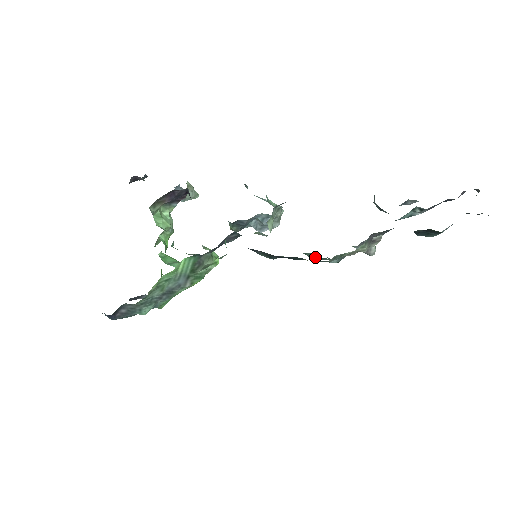
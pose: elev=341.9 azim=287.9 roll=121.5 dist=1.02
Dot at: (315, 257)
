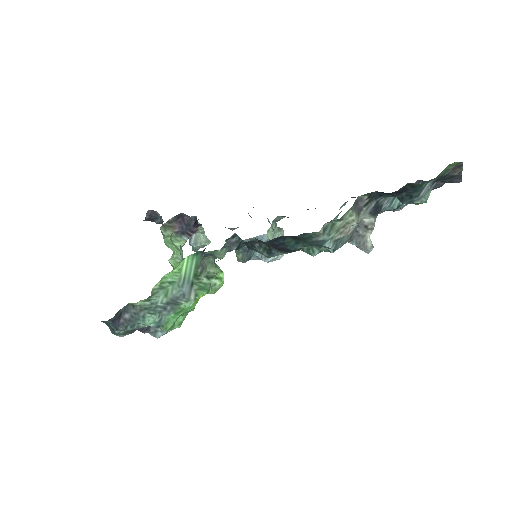
Dot at: (312, 250)
